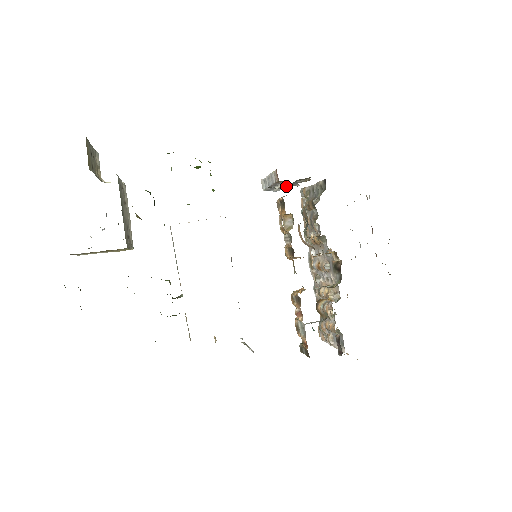
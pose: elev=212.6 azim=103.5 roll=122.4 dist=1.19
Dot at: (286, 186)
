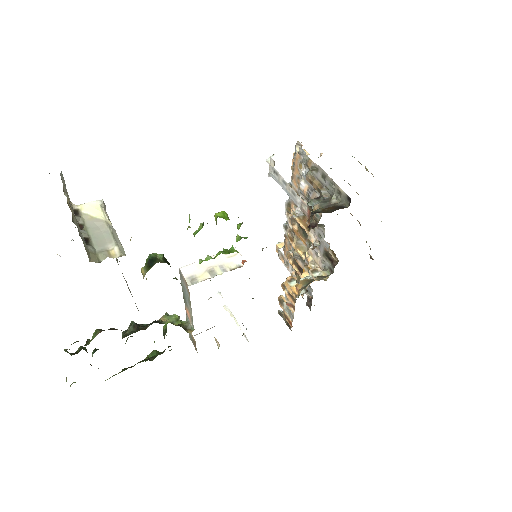
Dot at: (309, 208)
